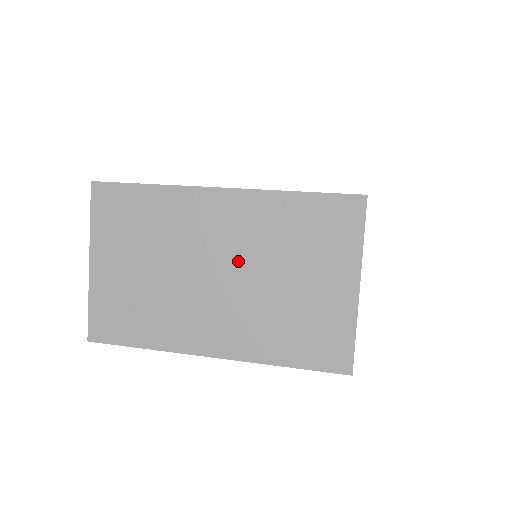
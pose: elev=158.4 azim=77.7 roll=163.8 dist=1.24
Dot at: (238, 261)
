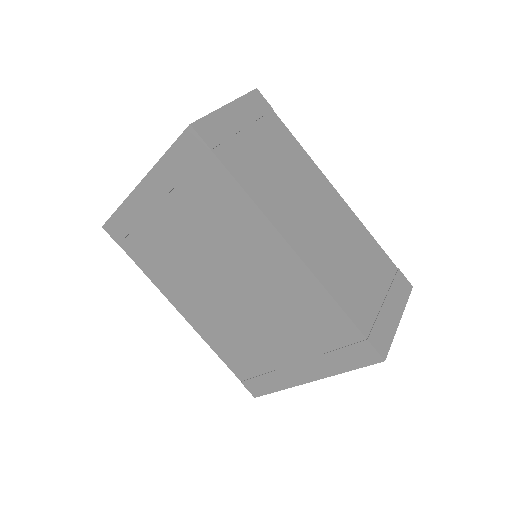
Dot at: occluded
